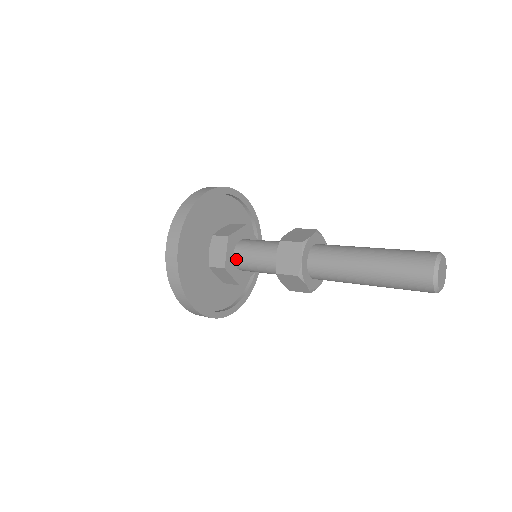
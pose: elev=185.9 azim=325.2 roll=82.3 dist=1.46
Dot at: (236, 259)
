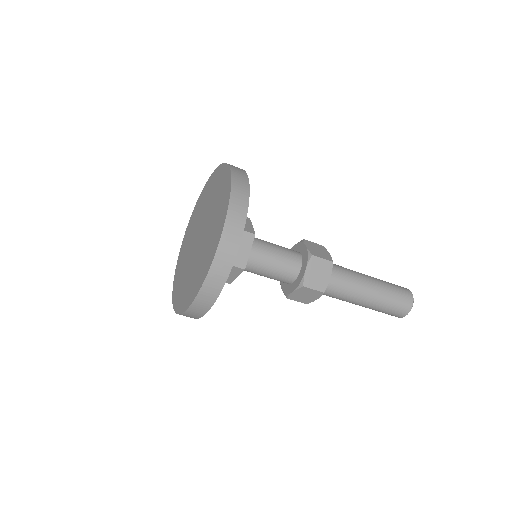
Dot at: occluded
